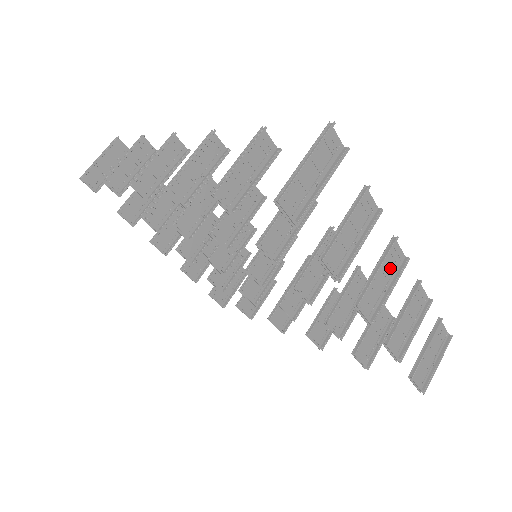
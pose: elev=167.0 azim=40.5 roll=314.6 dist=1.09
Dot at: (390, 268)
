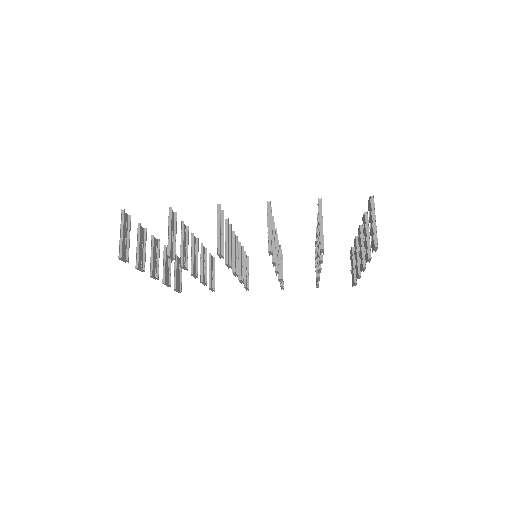
Dot at: (359, 240)
